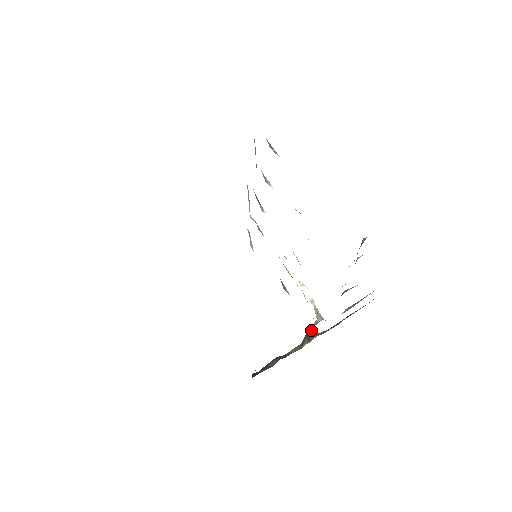
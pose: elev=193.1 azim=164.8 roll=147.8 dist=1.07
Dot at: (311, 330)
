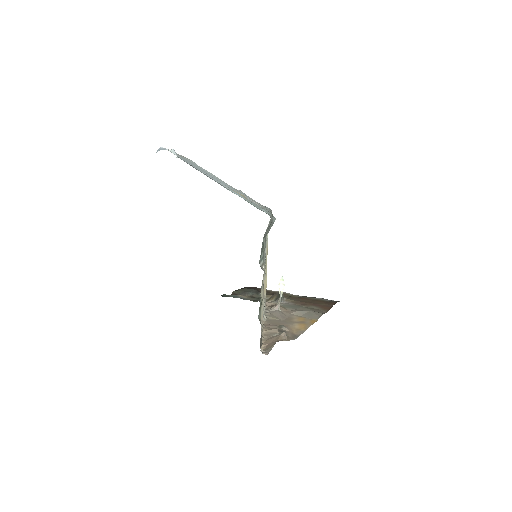
Dot at: occluded
